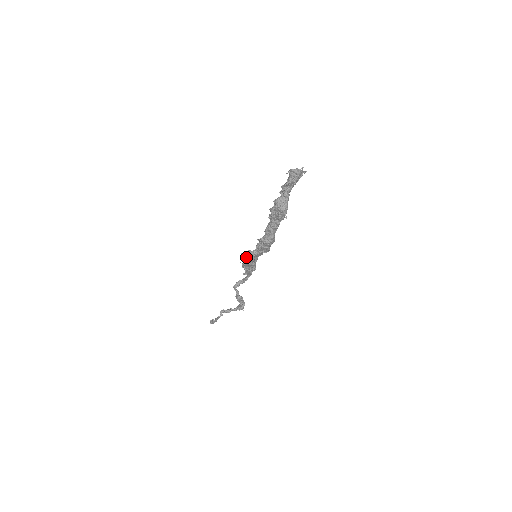
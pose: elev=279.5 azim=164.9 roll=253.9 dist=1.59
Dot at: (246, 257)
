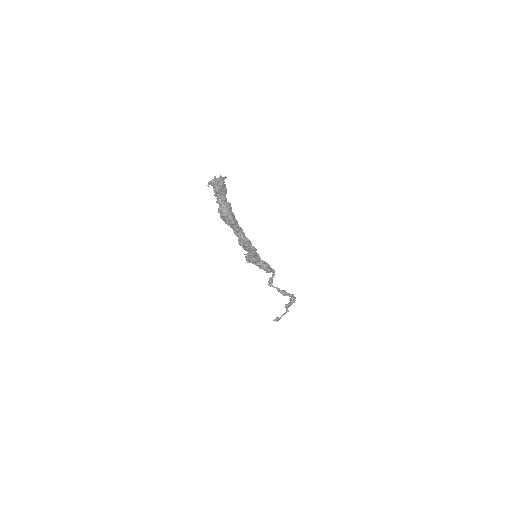
Dot at: (247, 260)
